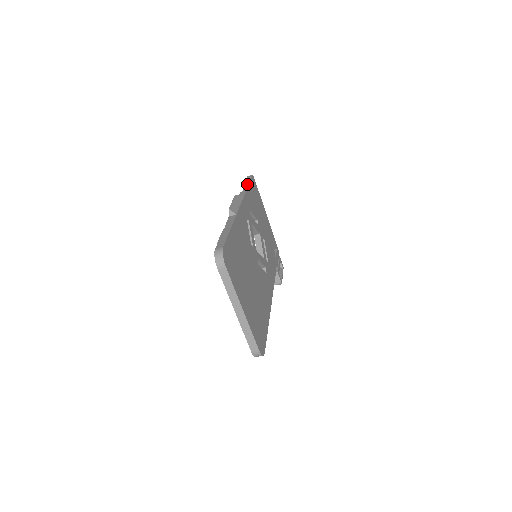
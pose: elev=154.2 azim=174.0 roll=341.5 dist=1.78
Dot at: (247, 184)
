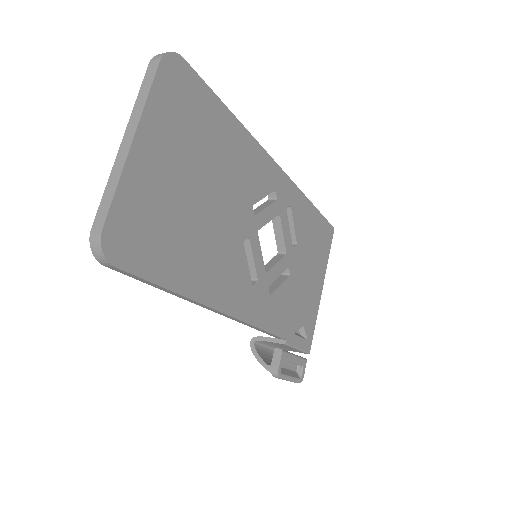
Dot at: (315, 208)
